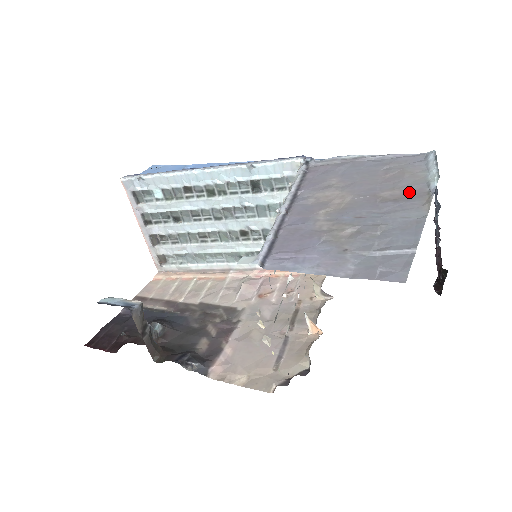
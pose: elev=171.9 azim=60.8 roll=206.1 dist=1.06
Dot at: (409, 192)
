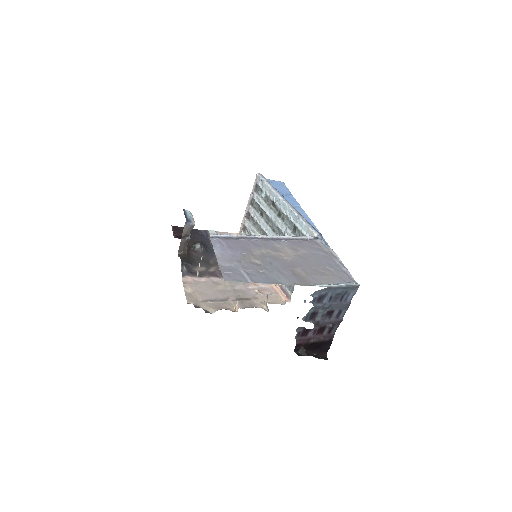
Dot at: (306, 278)
